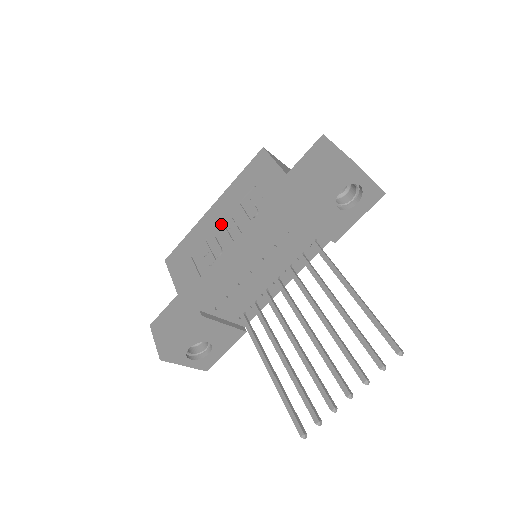
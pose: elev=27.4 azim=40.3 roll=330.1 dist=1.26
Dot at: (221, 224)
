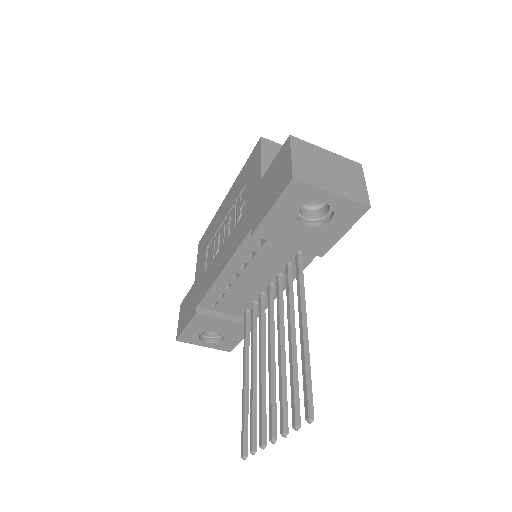
Dot at: (224, 220)
